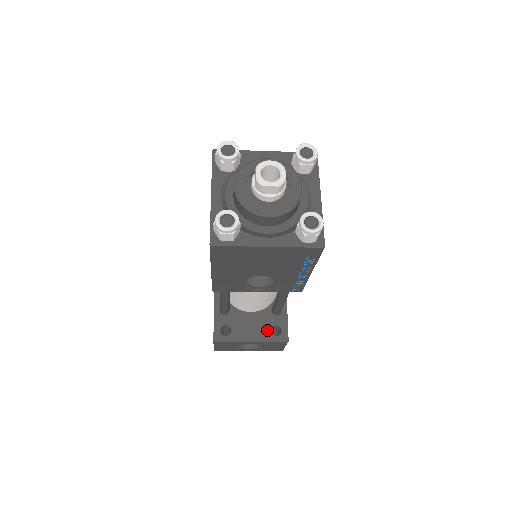
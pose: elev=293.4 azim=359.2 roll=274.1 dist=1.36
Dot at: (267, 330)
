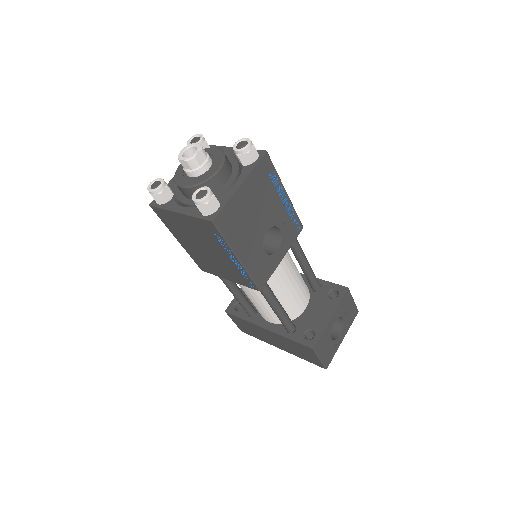
Dot at: (329, 301)
